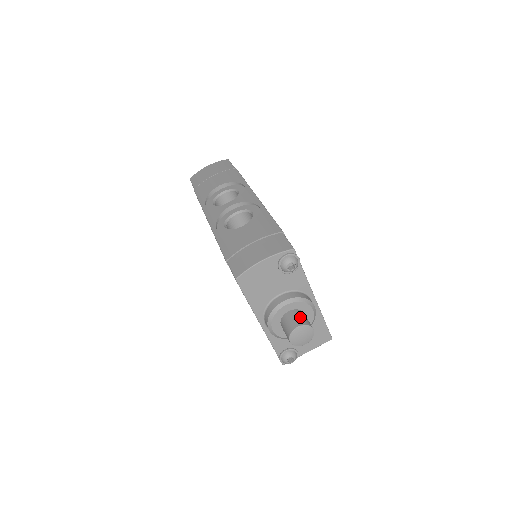
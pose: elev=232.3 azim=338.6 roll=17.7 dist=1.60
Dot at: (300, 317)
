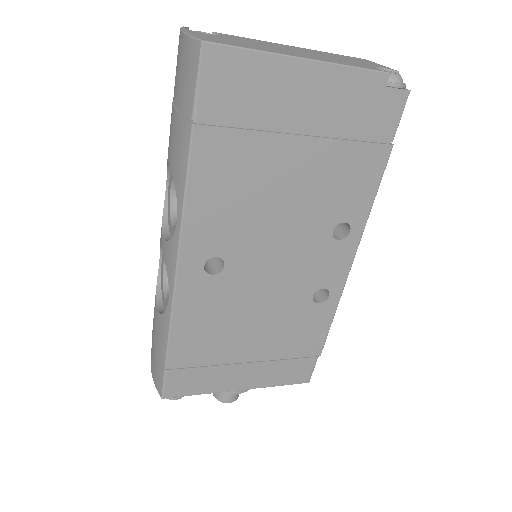
Dot at: occluded
